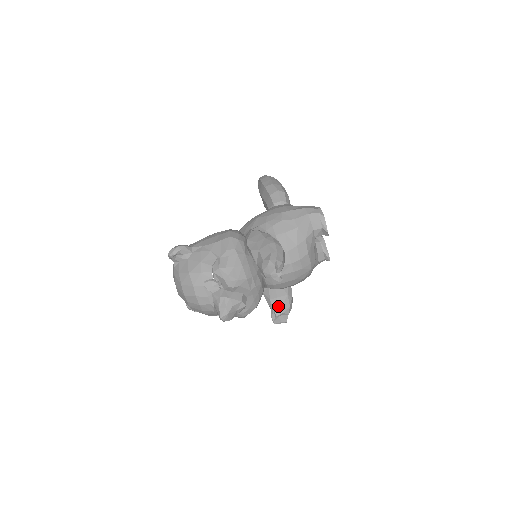
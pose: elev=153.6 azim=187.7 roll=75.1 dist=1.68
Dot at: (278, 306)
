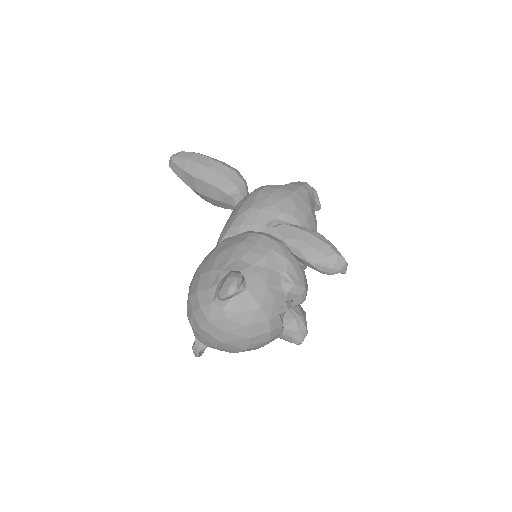
Dot at: occluded
